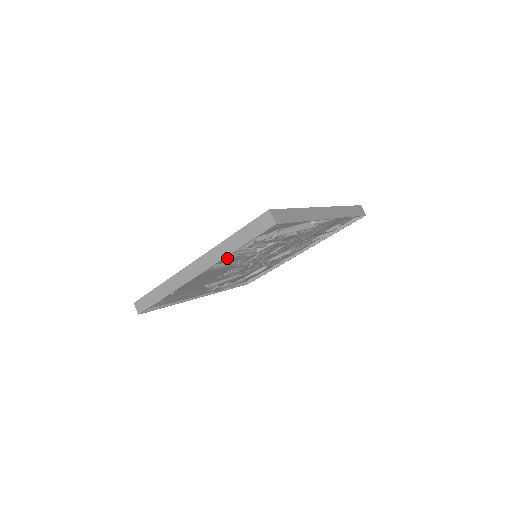
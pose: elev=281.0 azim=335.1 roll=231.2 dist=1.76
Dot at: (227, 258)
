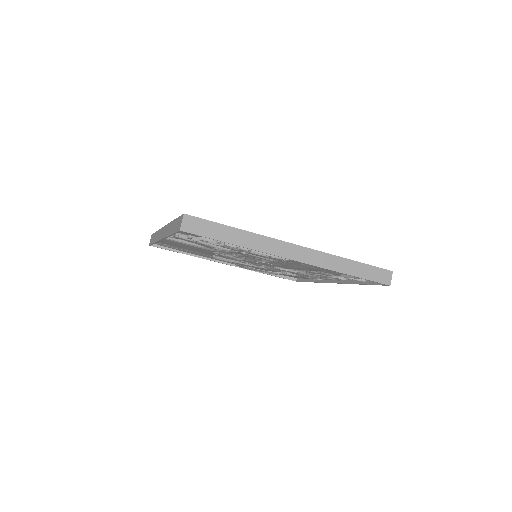
Dot at: occluded
